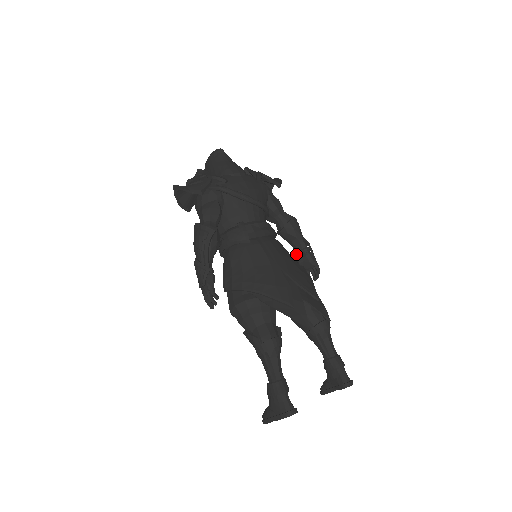
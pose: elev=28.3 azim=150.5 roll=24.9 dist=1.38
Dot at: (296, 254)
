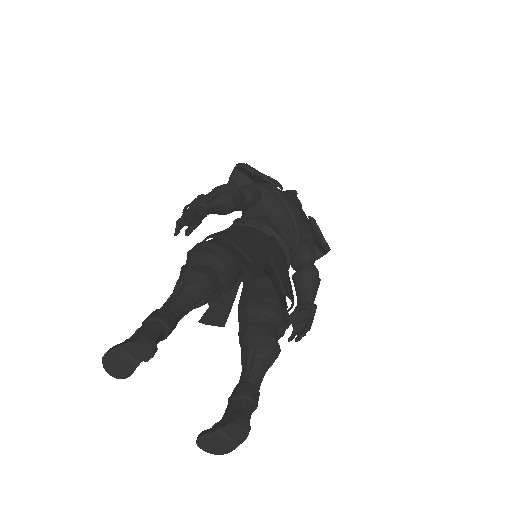
Dot at: (296, 307)
